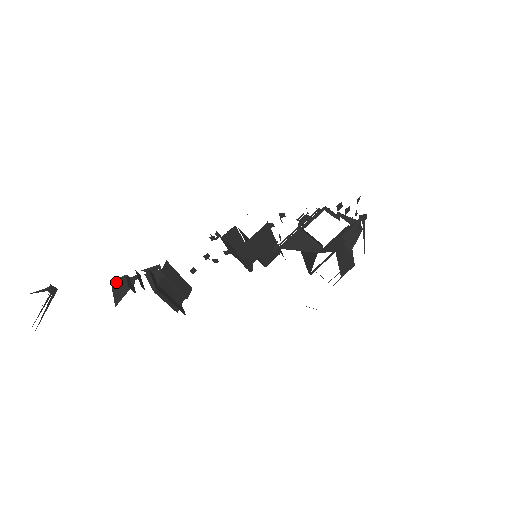
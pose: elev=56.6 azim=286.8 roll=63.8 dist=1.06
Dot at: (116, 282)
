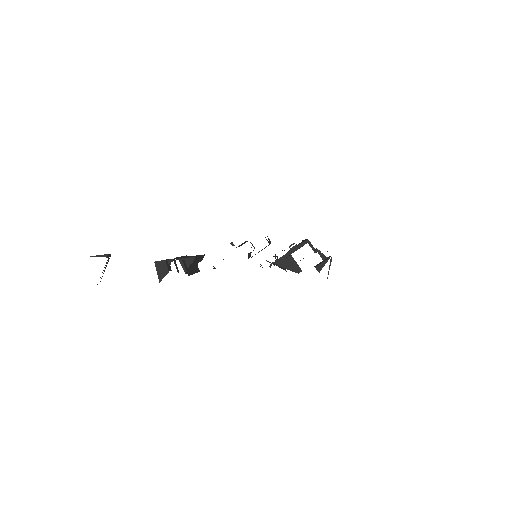
Dot at: (158, 264)
